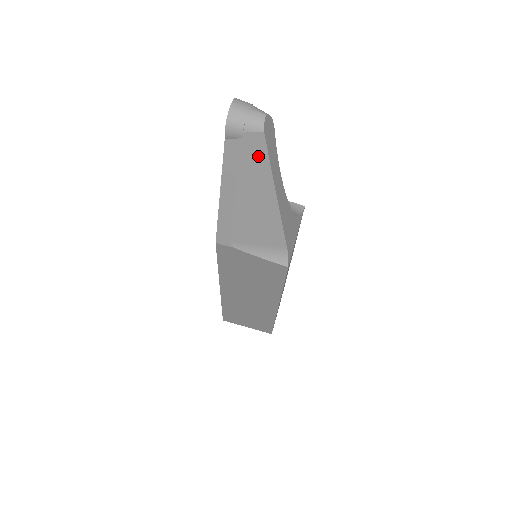
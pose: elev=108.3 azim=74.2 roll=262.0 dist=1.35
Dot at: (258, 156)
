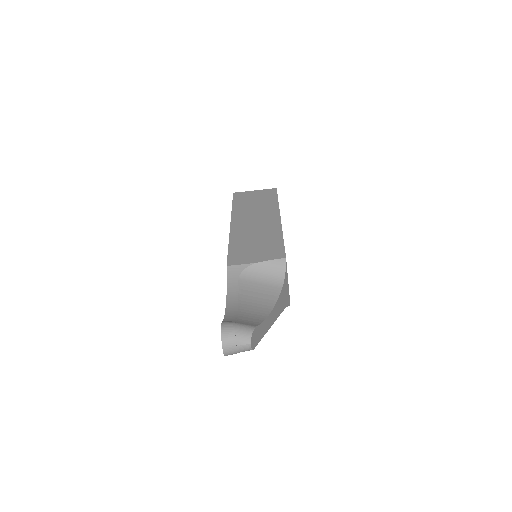
Dot at: occluded
